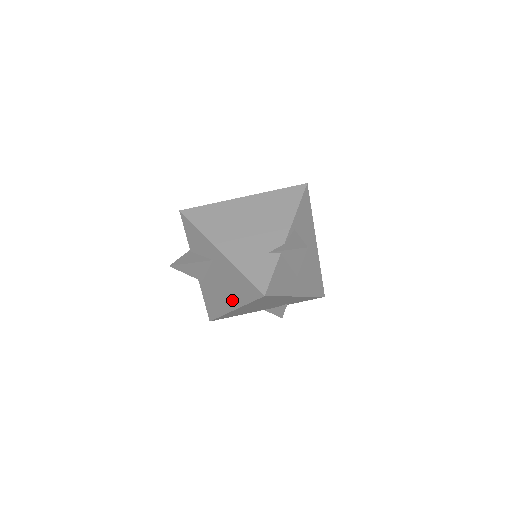
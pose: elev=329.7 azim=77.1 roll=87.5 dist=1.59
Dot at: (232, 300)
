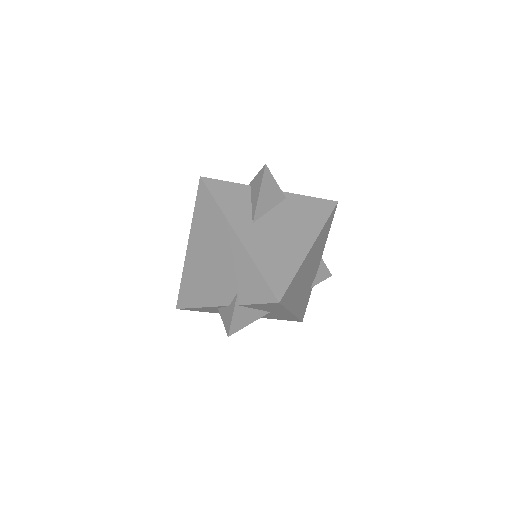
Dot at: occluded
